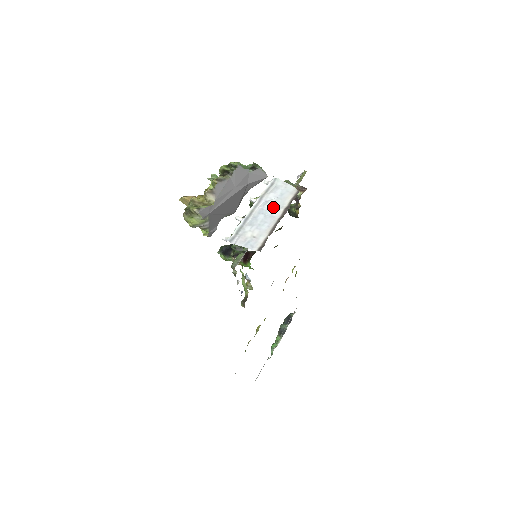
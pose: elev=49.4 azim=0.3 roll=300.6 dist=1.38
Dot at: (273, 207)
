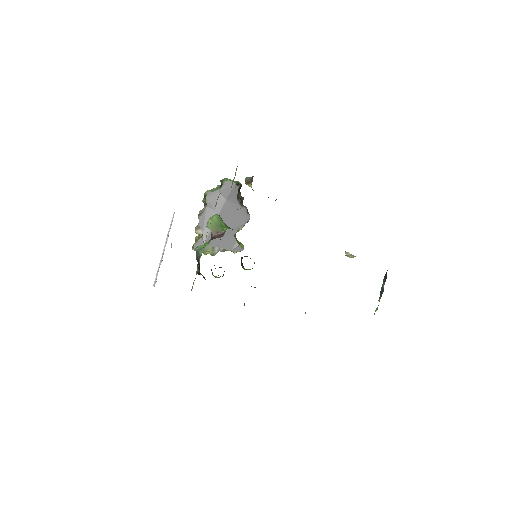
Dot at: occluded
